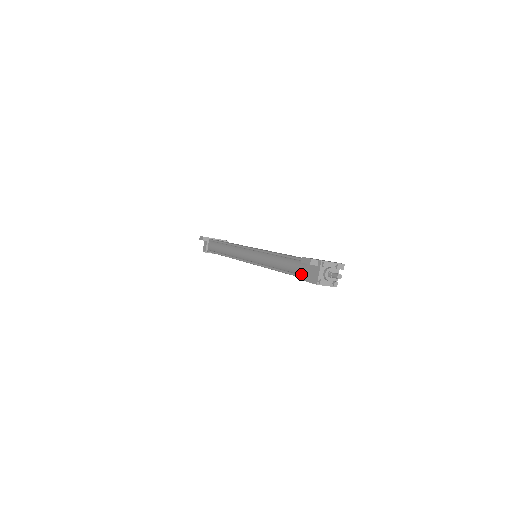
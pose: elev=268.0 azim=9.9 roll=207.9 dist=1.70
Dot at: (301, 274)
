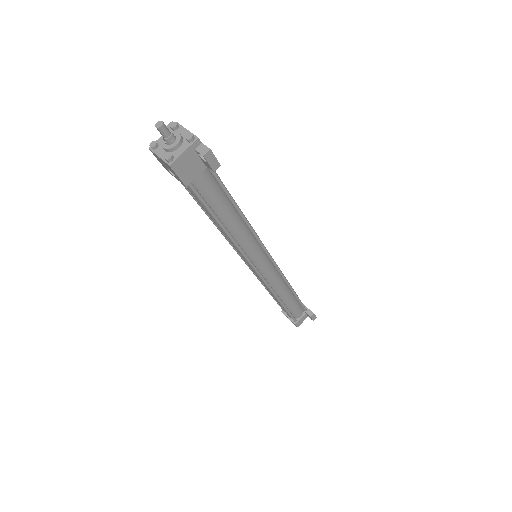
Dot at: occluded
